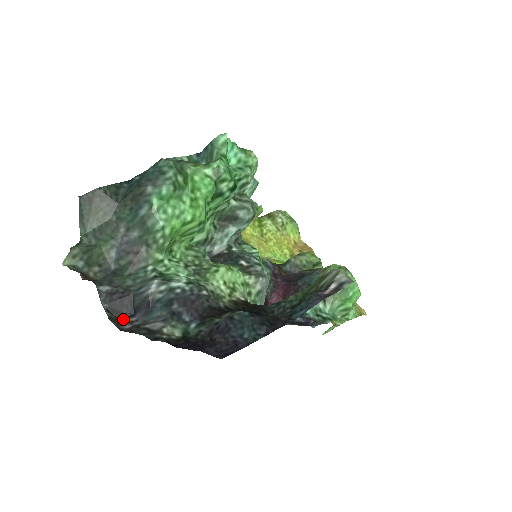
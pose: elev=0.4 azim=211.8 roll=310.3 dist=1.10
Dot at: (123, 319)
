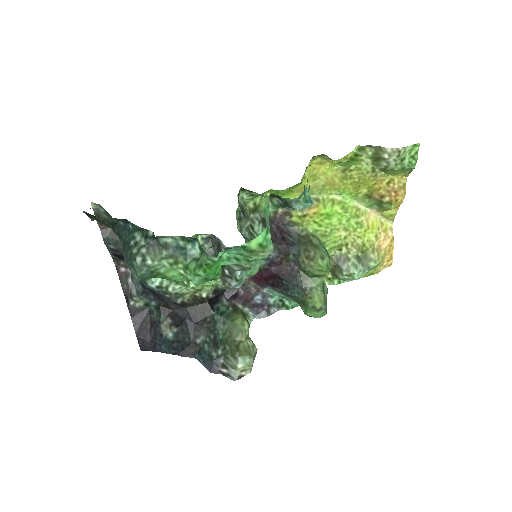
Dot at: (123, 261)
